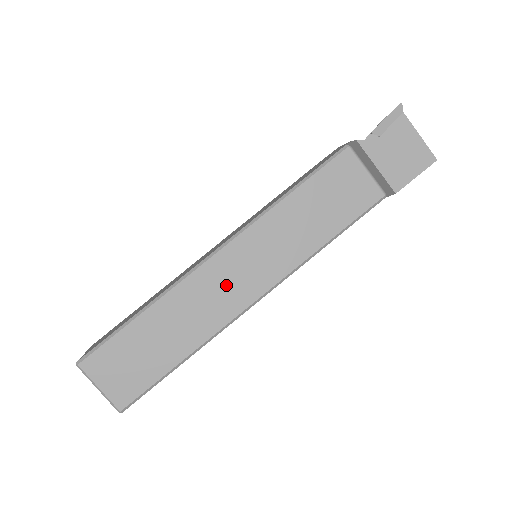
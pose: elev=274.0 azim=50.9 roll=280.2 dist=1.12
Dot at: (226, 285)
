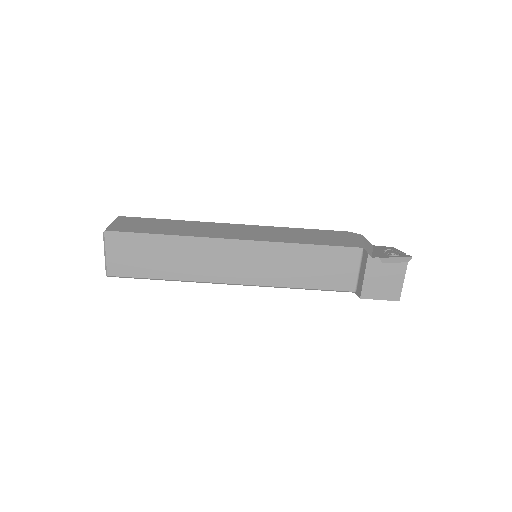
Dot at: (224, 262)
